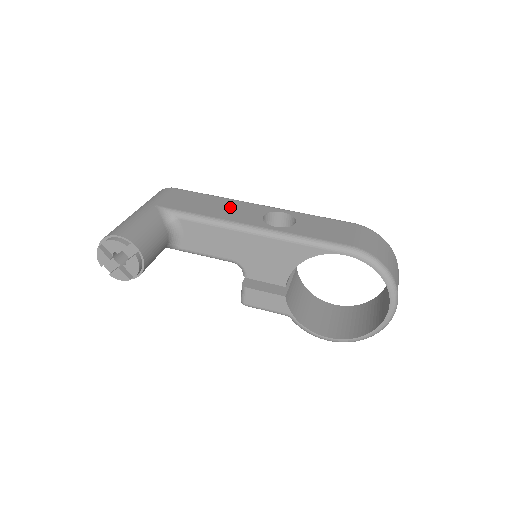
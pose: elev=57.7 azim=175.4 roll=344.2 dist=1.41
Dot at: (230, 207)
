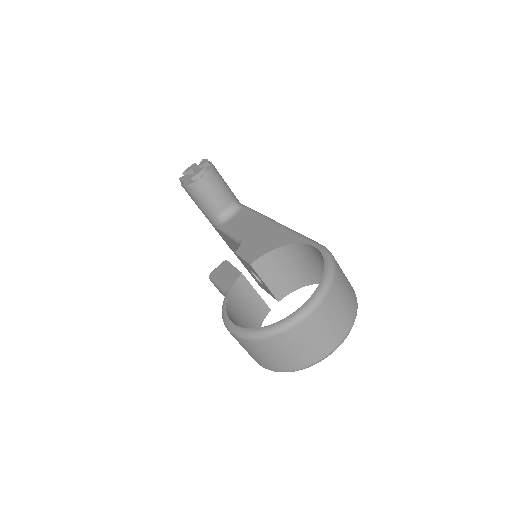
Dot at: occluded
